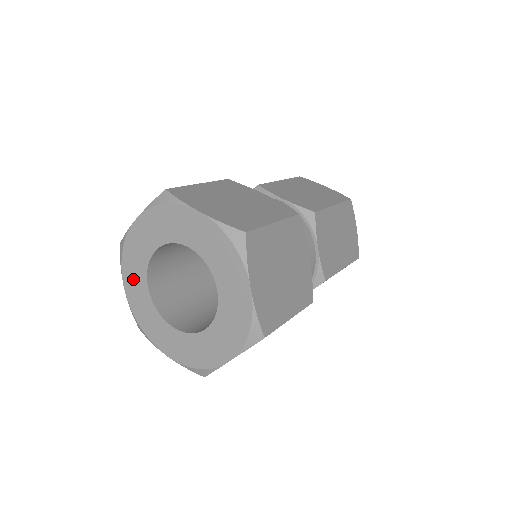
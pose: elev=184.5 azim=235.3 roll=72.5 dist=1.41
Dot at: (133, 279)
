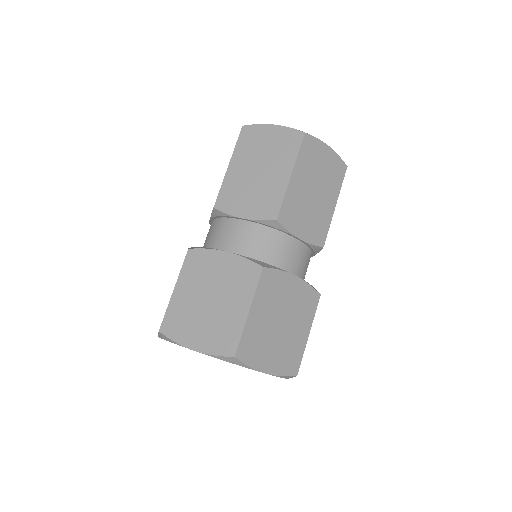
Dot at: occluded
